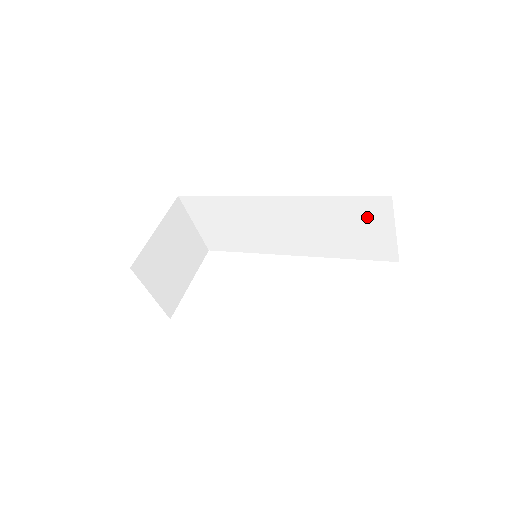
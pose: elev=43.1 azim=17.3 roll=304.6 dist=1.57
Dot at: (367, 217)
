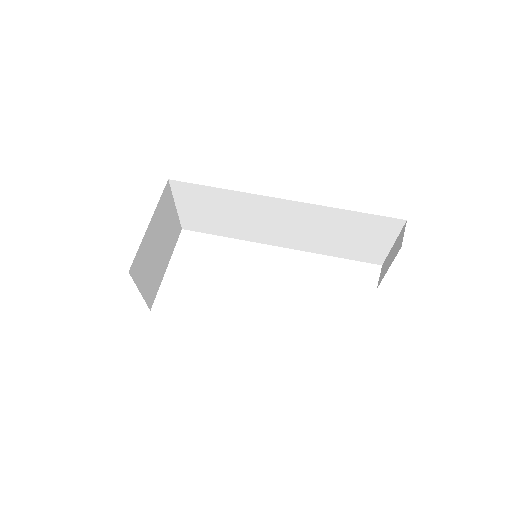
Dot at: (373, 231)
